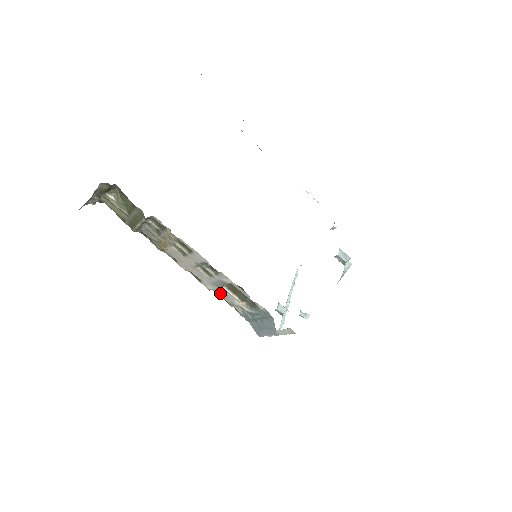
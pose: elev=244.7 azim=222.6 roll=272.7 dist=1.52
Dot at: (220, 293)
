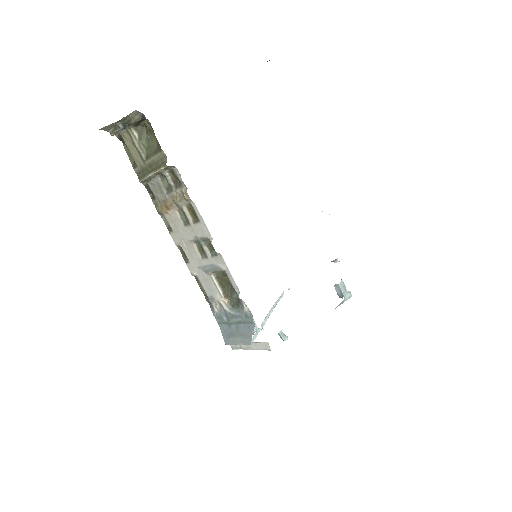
Dot at: (204, 282)
